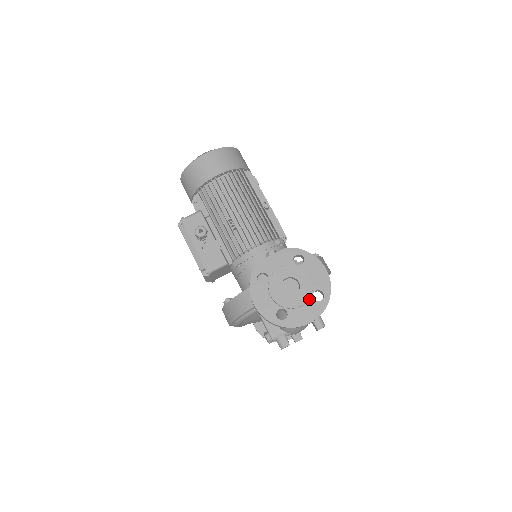
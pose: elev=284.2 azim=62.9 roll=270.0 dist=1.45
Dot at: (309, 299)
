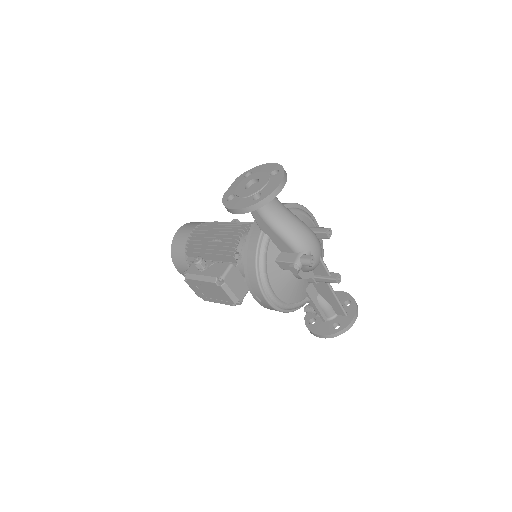
Dot at: (269, 178)
